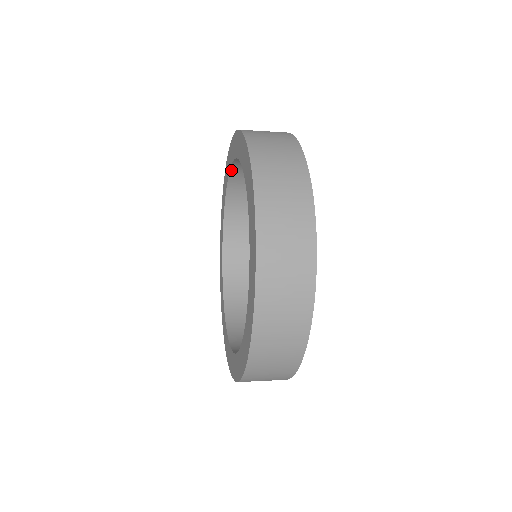
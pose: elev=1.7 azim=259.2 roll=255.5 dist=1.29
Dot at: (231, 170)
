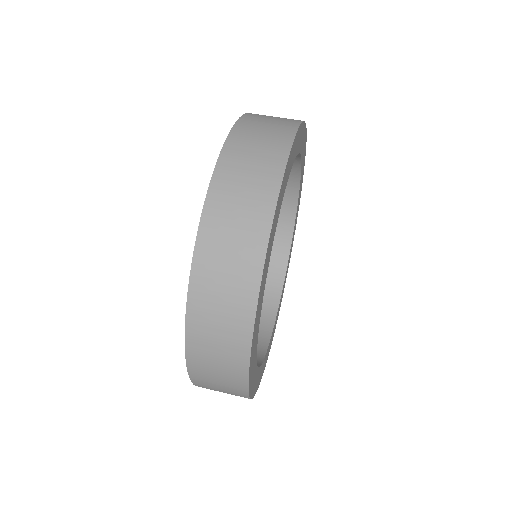
Dot at: occluded
